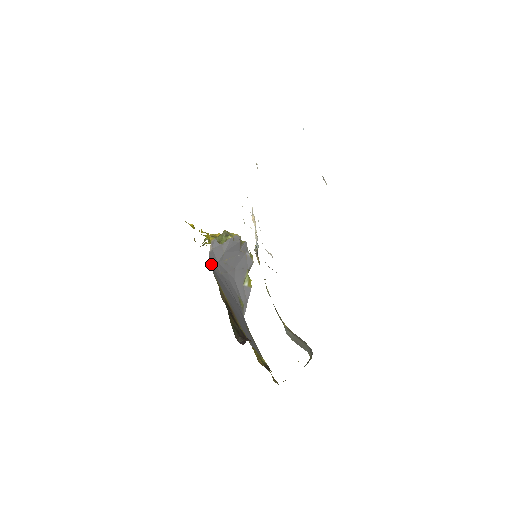
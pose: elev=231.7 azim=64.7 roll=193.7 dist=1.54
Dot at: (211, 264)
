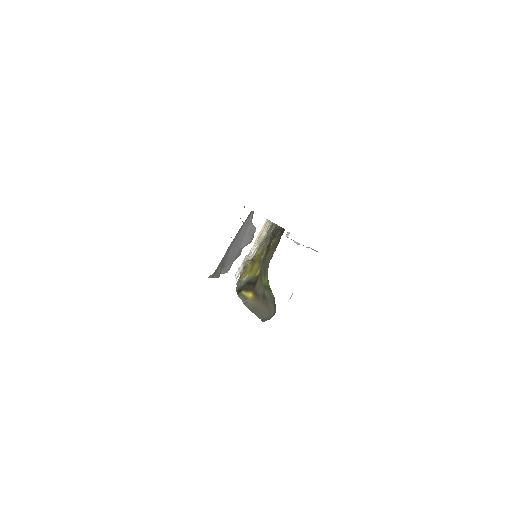
Dot at: occluded
